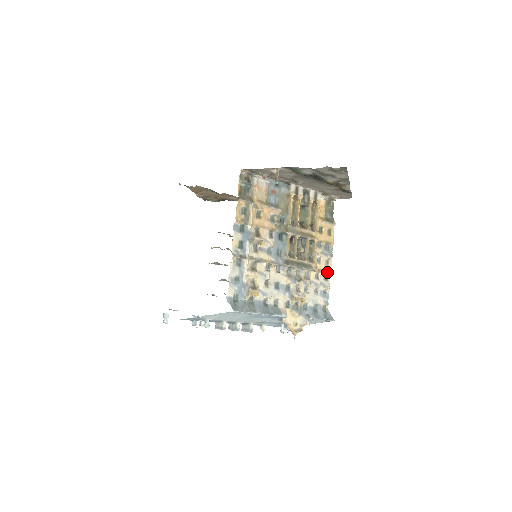
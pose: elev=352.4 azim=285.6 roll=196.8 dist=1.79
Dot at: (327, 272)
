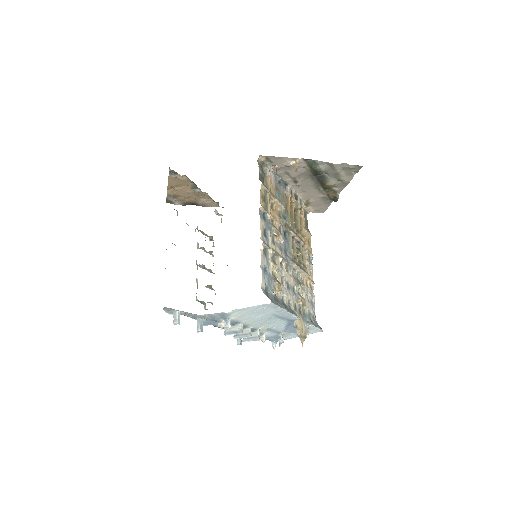
Dot at: (312, 281)
